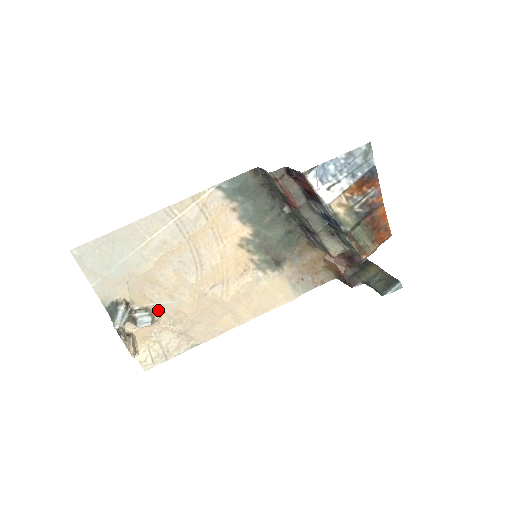
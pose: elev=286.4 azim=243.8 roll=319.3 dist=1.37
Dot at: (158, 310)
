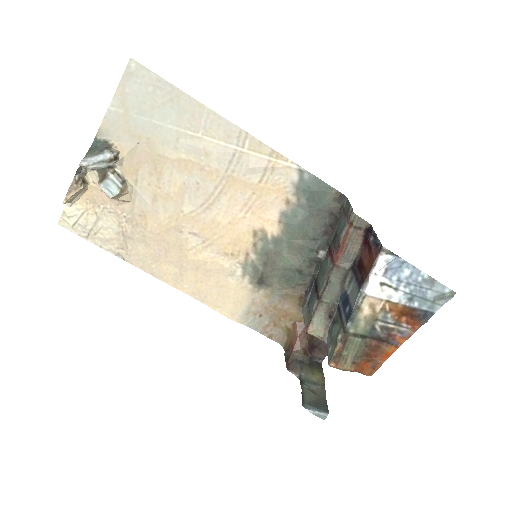
Dot at: (131, 195)
